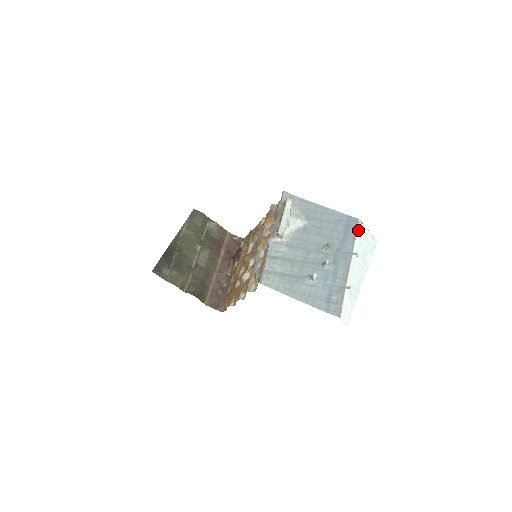
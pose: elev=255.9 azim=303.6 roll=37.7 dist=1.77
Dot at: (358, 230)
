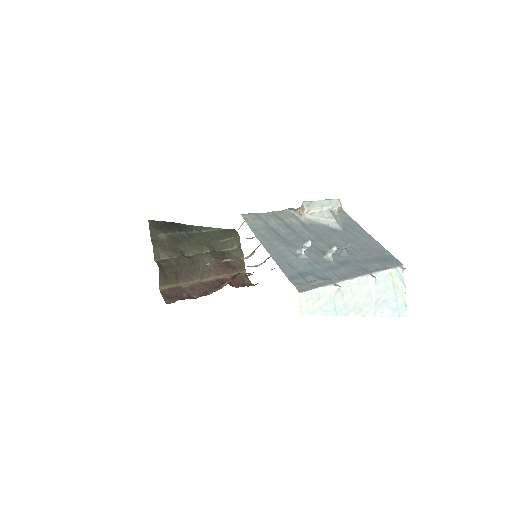
Dot at: (394, 269)
